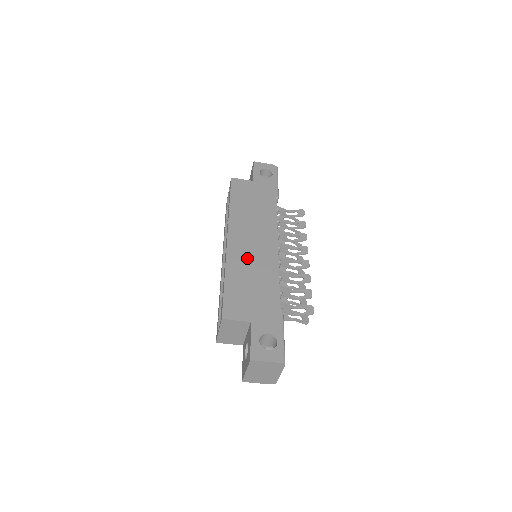
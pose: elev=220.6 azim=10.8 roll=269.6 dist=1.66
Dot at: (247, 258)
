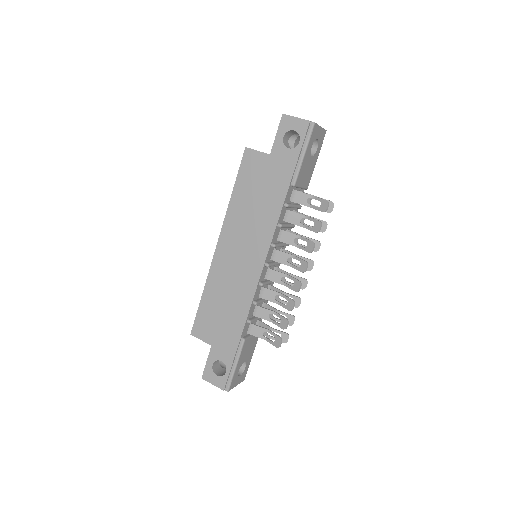
Dot at: (228, 275)
